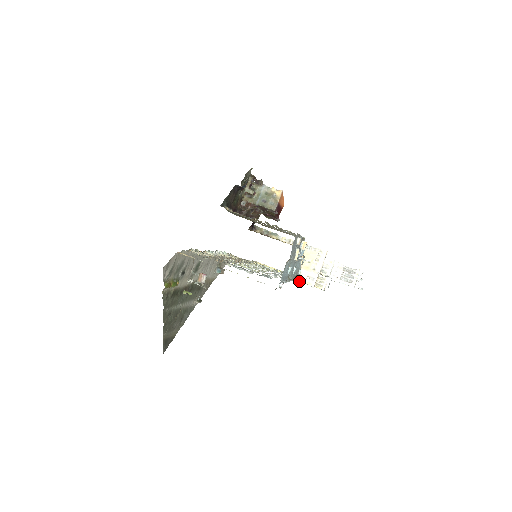
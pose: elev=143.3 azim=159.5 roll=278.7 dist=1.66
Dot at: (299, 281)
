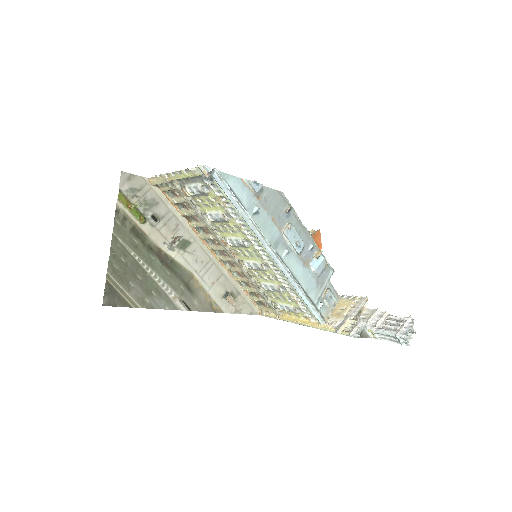
Dot at: (323, 328)
